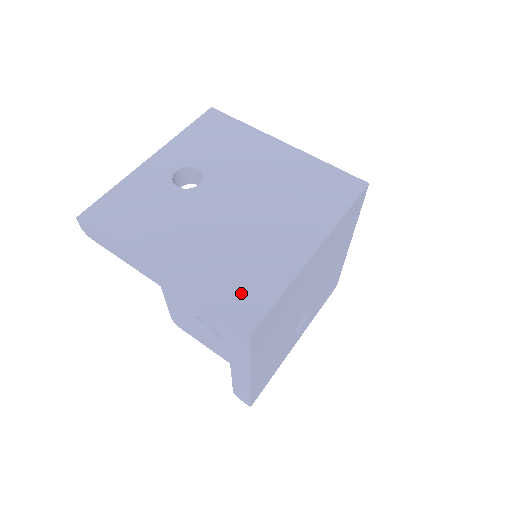
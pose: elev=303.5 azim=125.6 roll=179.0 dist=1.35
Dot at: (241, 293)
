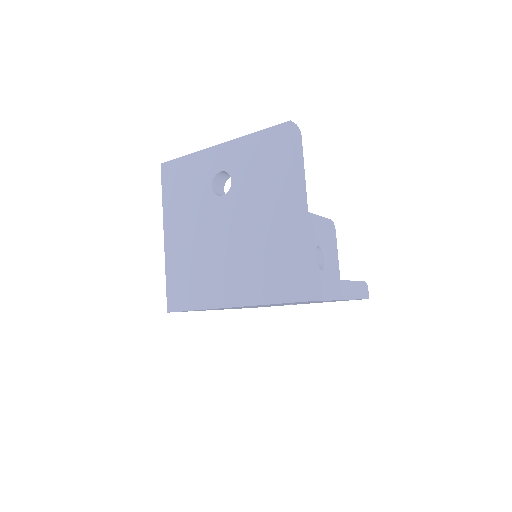
Dot at: (181, 289)
